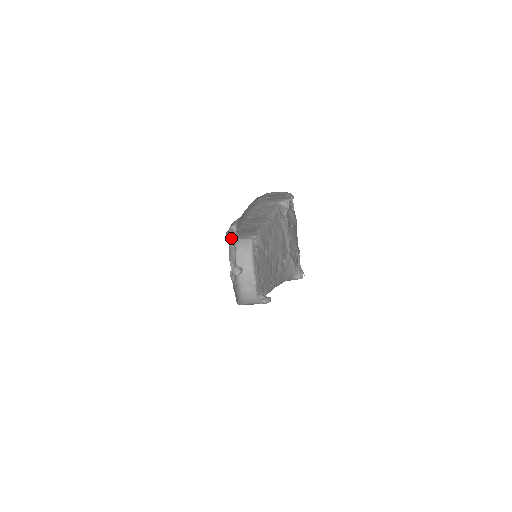
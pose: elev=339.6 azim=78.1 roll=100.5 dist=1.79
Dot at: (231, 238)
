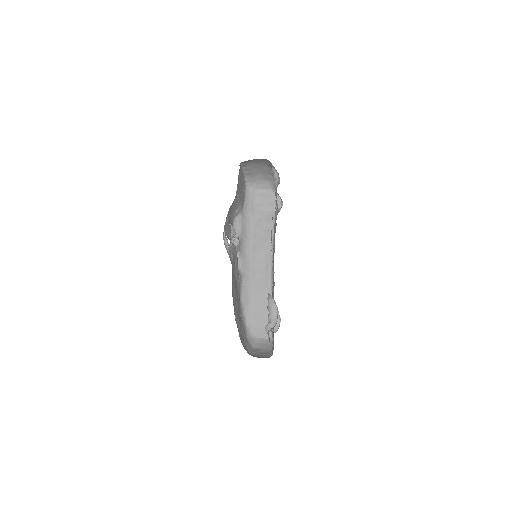
Dot at: occluded
